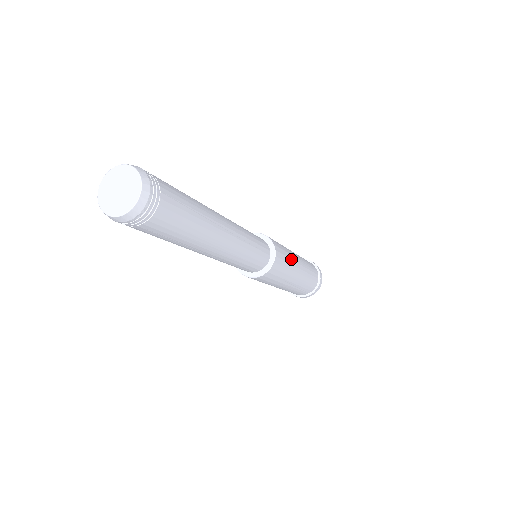
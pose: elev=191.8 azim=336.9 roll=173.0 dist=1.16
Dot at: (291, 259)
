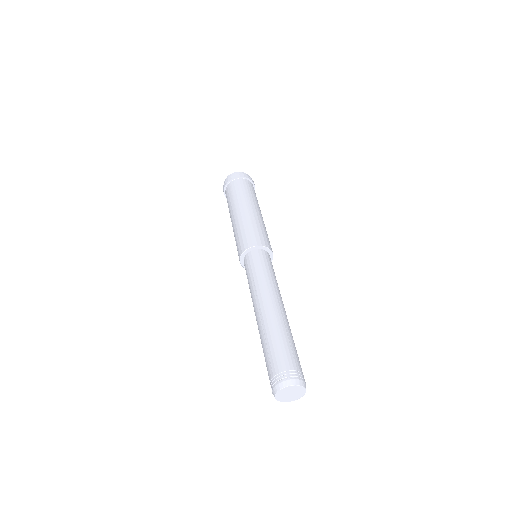
Dot at: occluded
